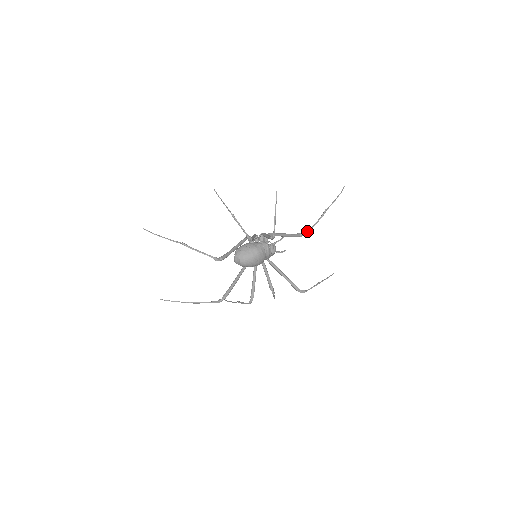
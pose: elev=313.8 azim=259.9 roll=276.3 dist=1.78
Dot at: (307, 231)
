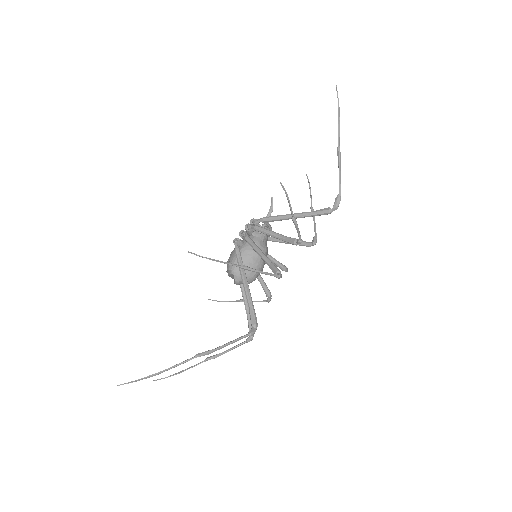
Dot at: (338, 202)
